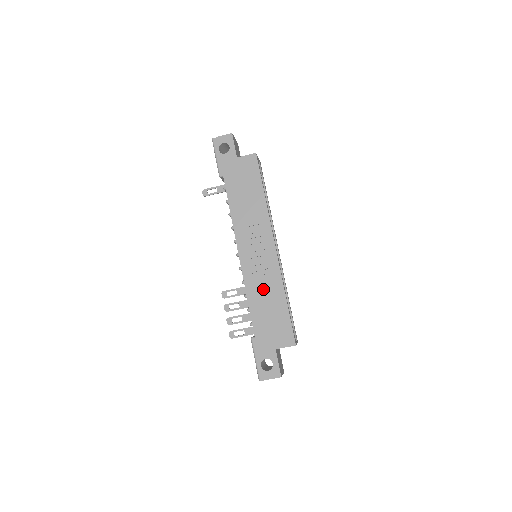
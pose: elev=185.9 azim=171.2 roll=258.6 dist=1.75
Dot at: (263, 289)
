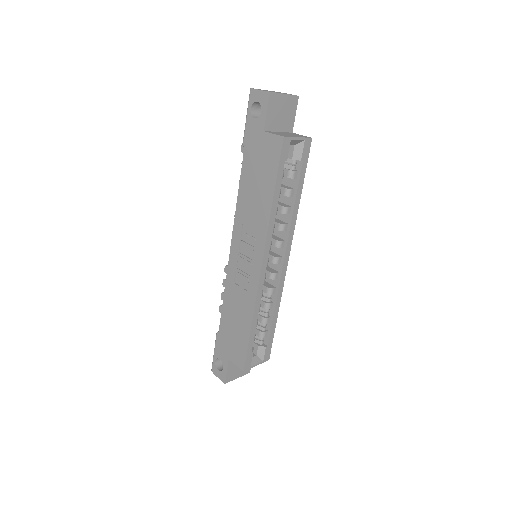
Dot at: (237, 299)
